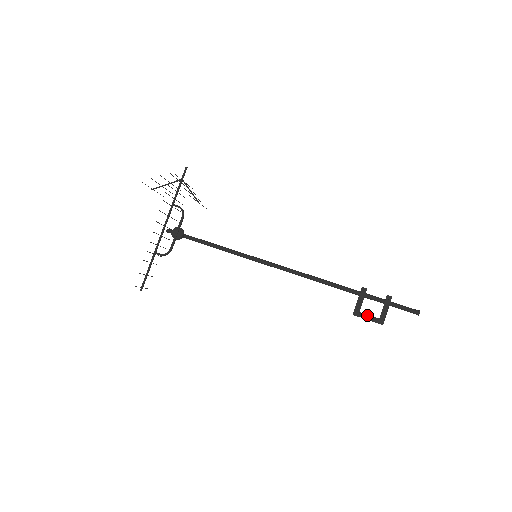
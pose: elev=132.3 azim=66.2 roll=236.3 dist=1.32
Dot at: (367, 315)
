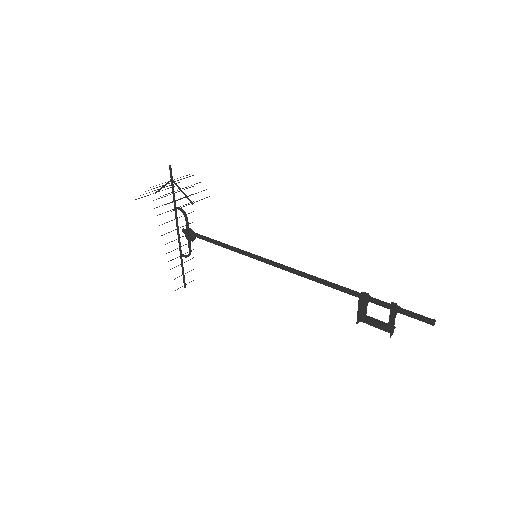
Dot at: (374, 323)
